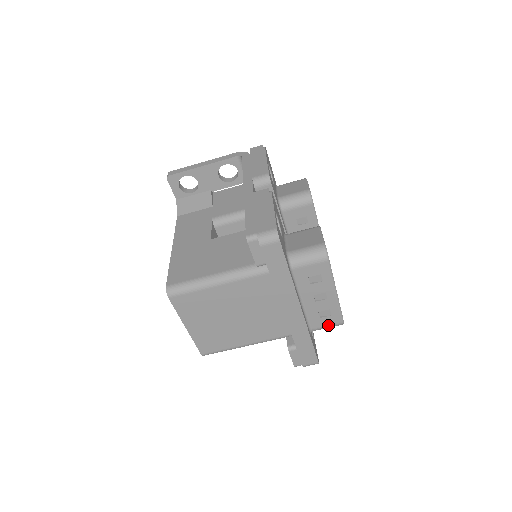
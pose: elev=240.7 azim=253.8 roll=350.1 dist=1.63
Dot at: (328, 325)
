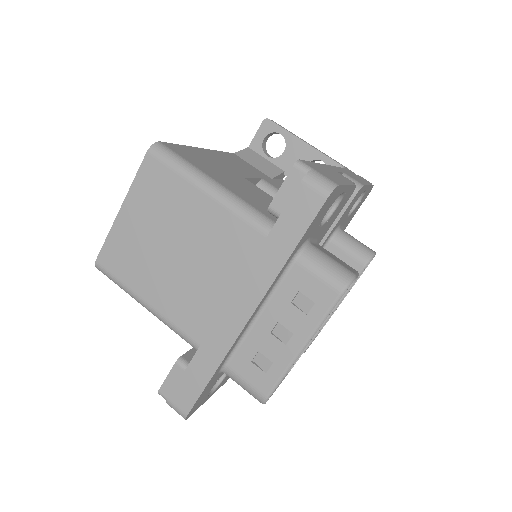
Dot at: (248, 382)
